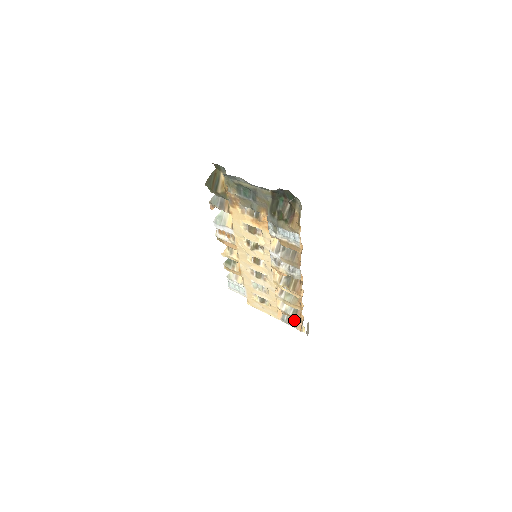
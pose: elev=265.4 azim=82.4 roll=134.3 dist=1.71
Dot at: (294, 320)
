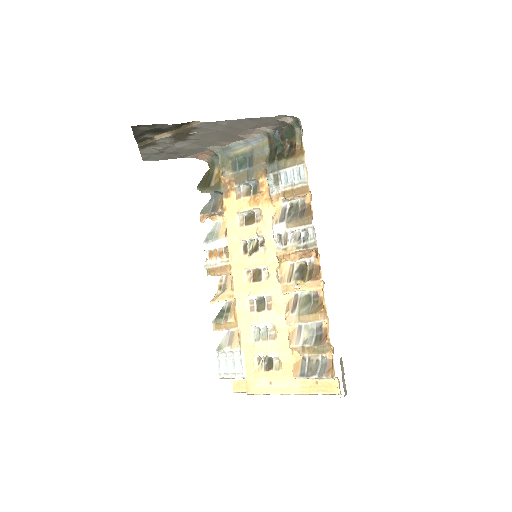
Dot at: (319, 366)
